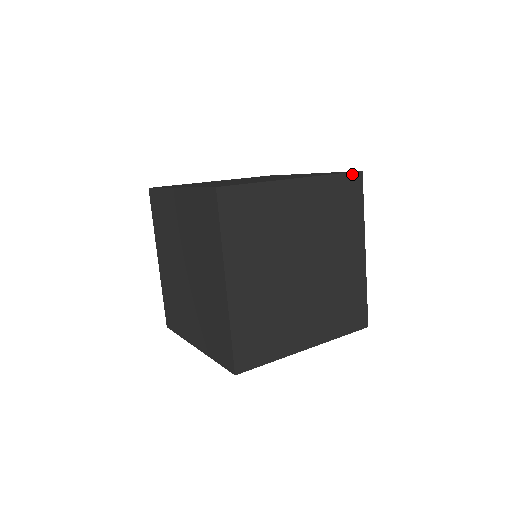
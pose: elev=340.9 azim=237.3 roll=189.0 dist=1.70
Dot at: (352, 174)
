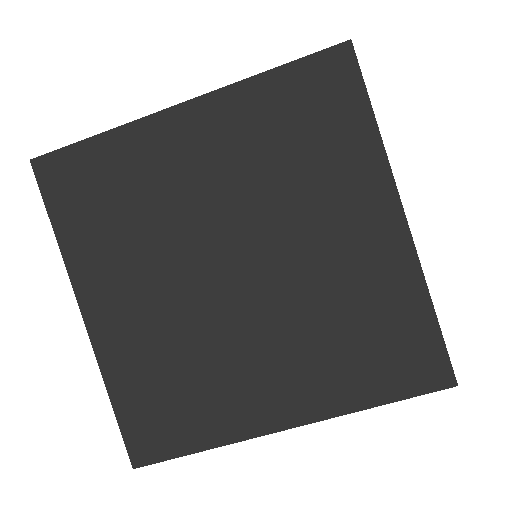
Dot at: occluded
